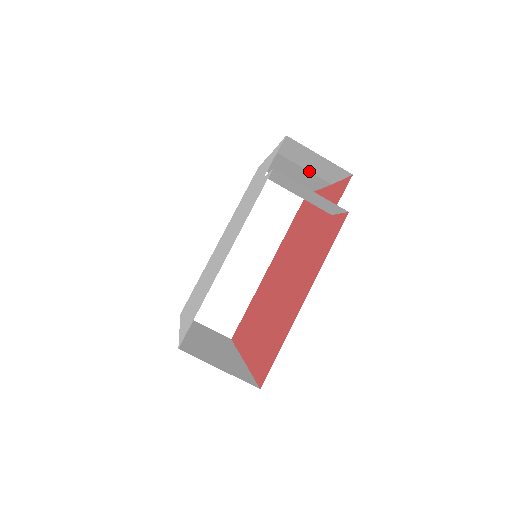
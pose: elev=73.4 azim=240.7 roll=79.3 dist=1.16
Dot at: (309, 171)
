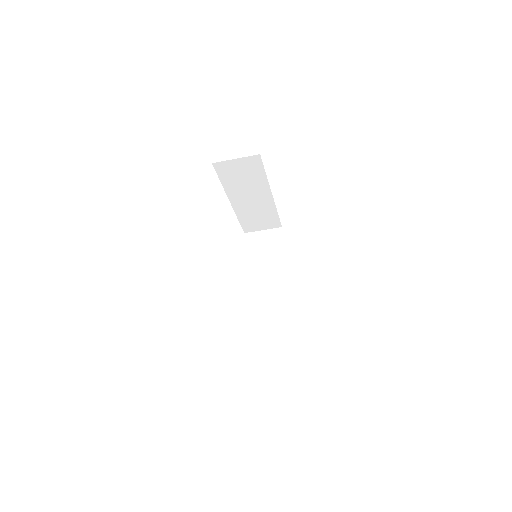
Dot at: occluded
